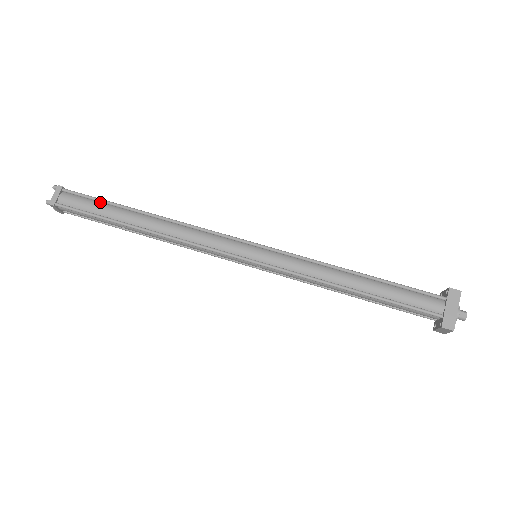
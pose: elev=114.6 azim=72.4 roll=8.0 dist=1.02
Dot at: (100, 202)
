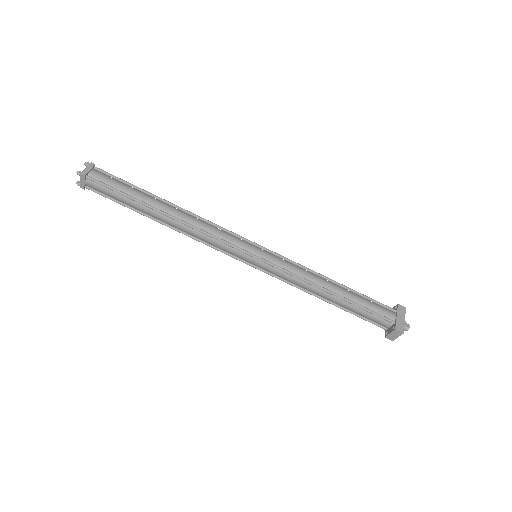
Dot at: (128, 185)
